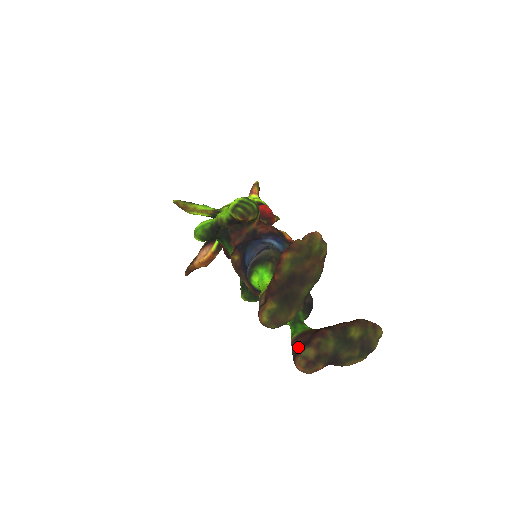
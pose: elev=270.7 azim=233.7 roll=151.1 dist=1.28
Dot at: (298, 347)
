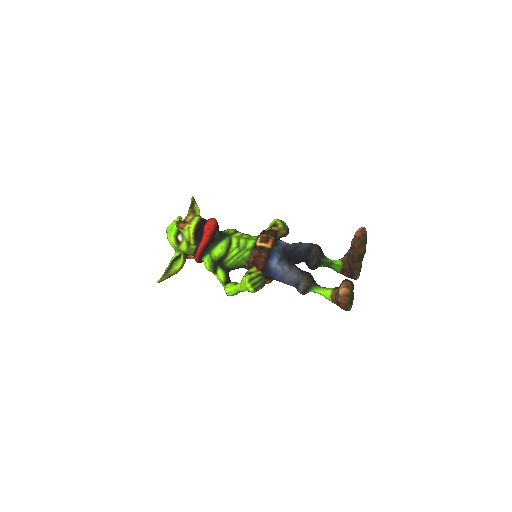
Dot at: (350, 277)
